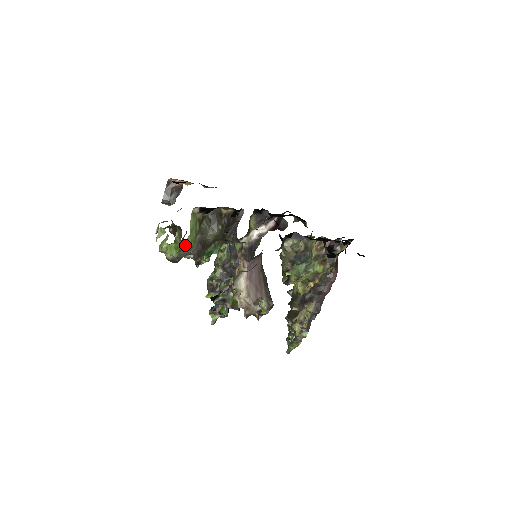
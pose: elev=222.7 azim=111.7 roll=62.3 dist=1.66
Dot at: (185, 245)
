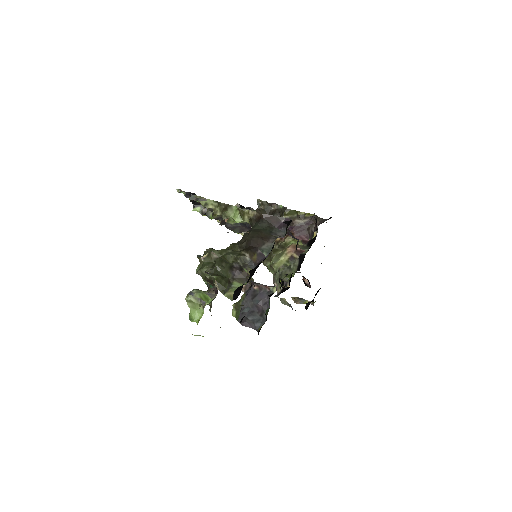
Dot at: occluded
